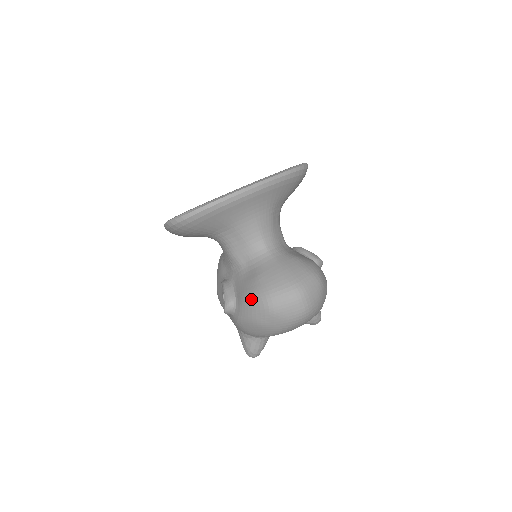
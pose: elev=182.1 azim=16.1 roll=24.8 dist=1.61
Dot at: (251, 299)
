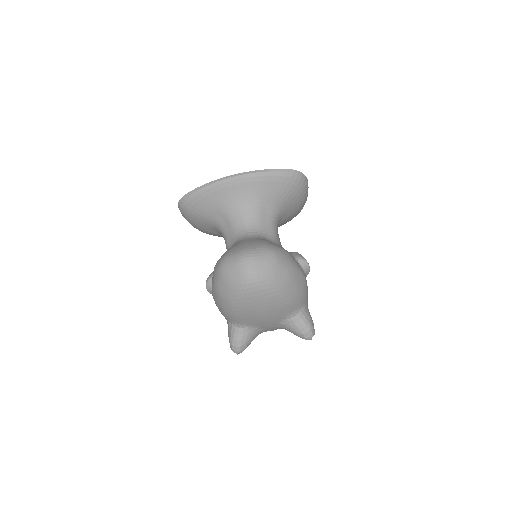
Dot at: (215, 266)
